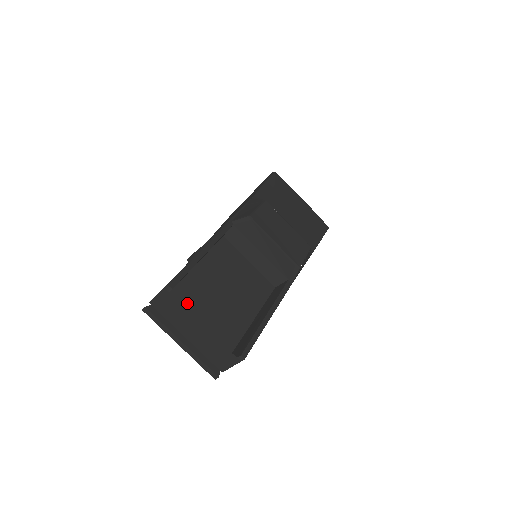
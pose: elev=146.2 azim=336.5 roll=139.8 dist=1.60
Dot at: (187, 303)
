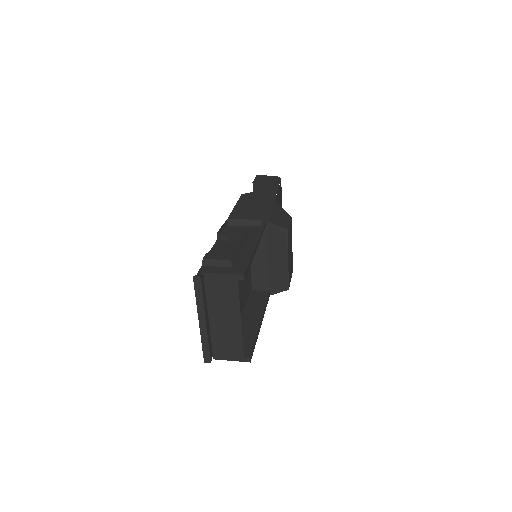
Dot at: occluded
